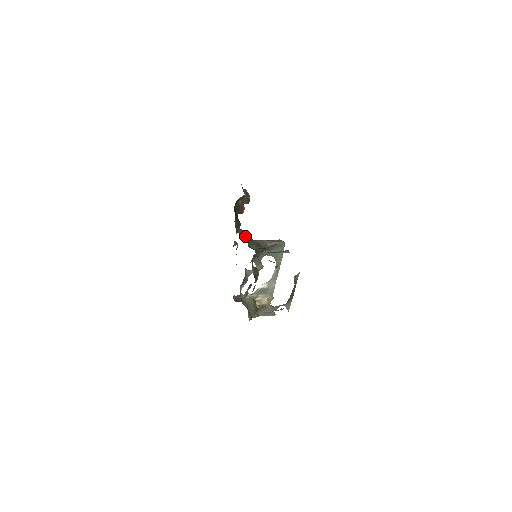
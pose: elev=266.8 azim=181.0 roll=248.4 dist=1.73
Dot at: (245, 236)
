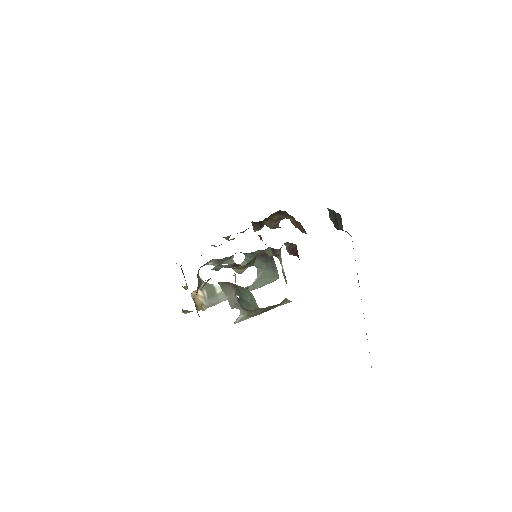
Dot at: occluded
